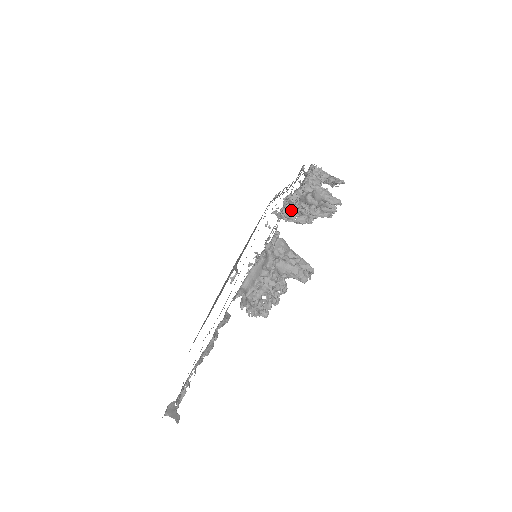
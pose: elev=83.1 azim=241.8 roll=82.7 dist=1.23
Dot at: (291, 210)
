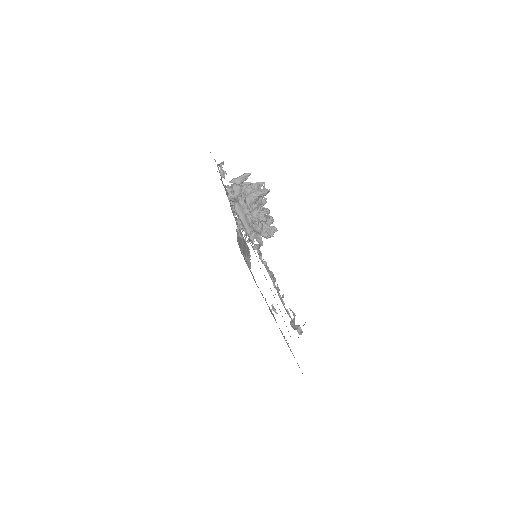
Dot at: (220, 172)
